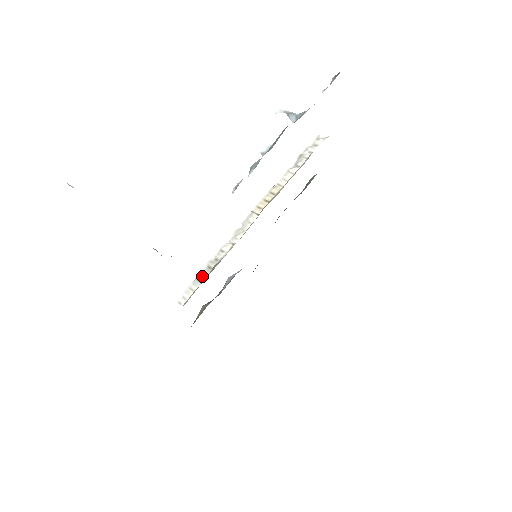
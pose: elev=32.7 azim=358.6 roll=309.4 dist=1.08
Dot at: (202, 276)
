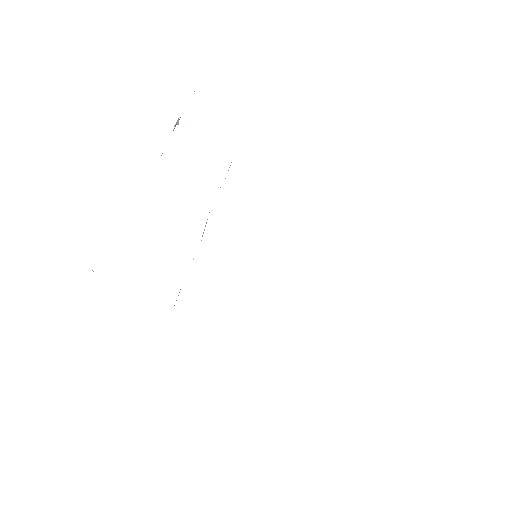
Dot at: occluded
